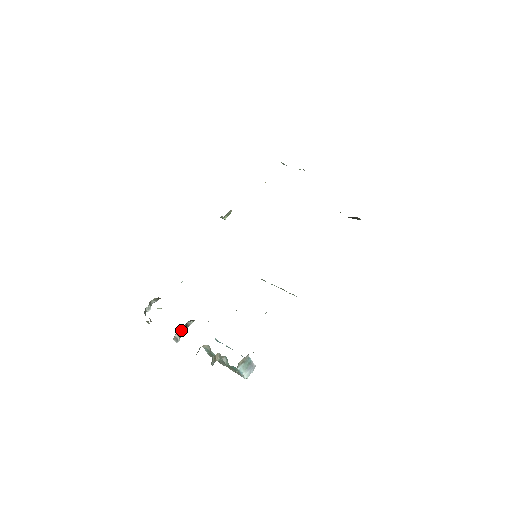
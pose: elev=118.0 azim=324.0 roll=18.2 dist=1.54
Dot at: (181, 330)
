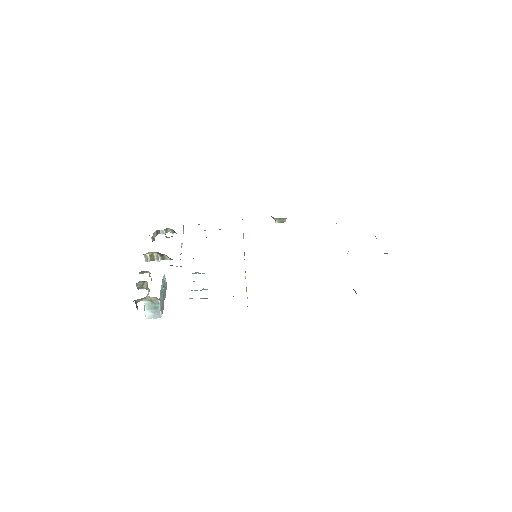
Dot at: (155, 255)
